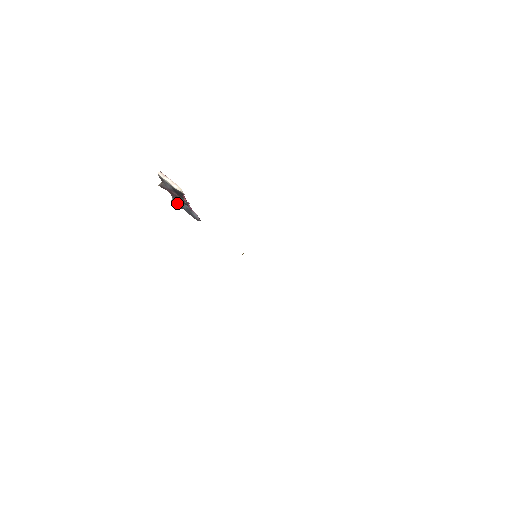
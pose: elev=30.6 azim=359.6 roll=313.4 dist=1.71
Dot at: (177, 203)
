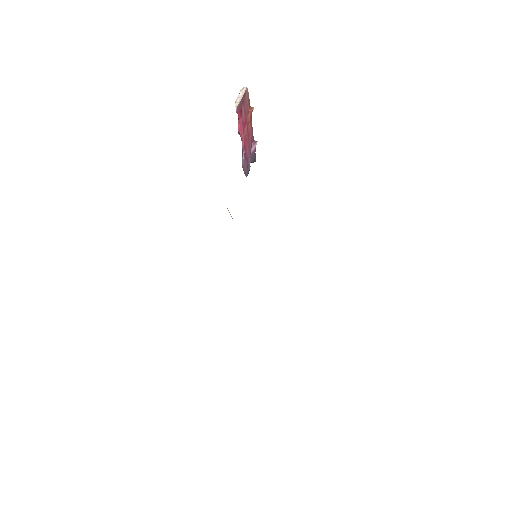
Dot at: occluded
